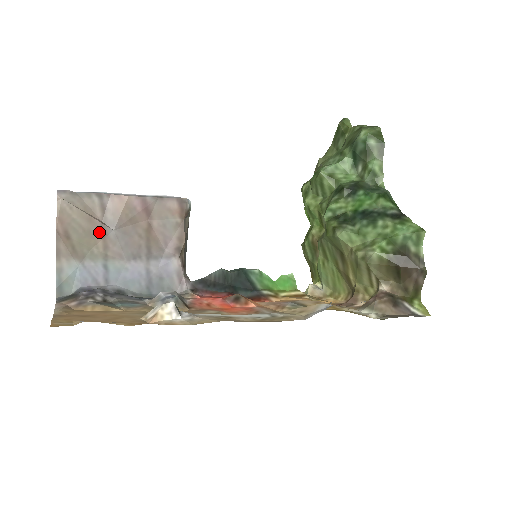
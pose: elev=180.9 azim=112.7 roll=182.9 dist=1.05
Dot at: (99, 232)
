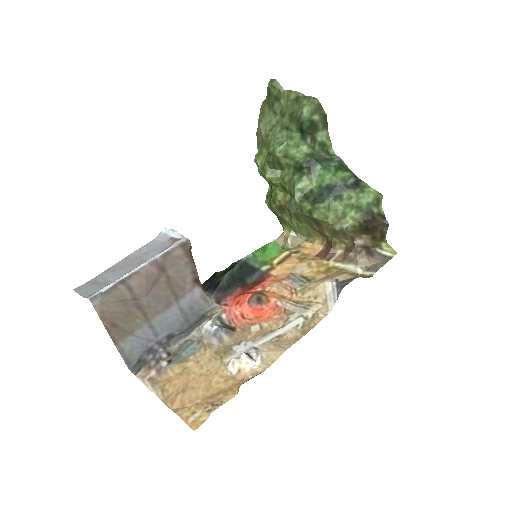
Dot at: (135, 307)
